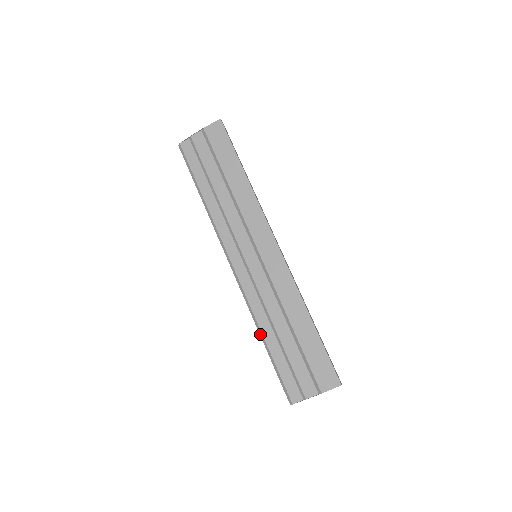
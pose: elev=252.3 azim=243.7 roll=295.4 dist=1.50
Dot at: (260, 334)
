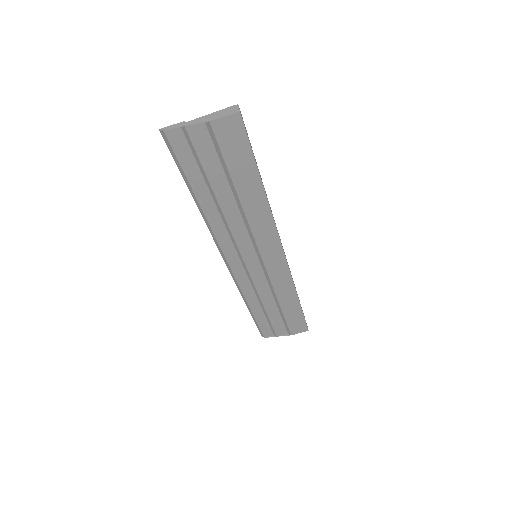
Dot at: (246, 304)
